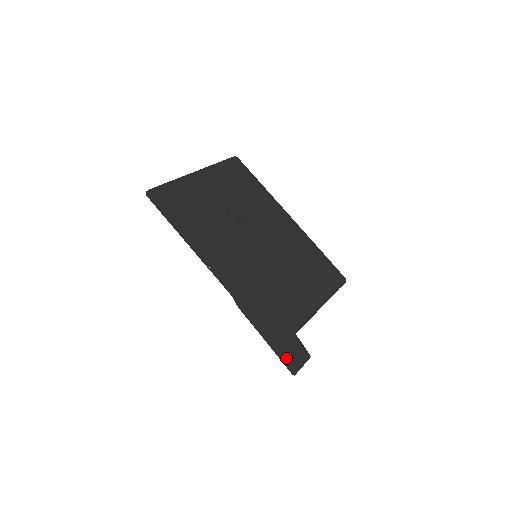
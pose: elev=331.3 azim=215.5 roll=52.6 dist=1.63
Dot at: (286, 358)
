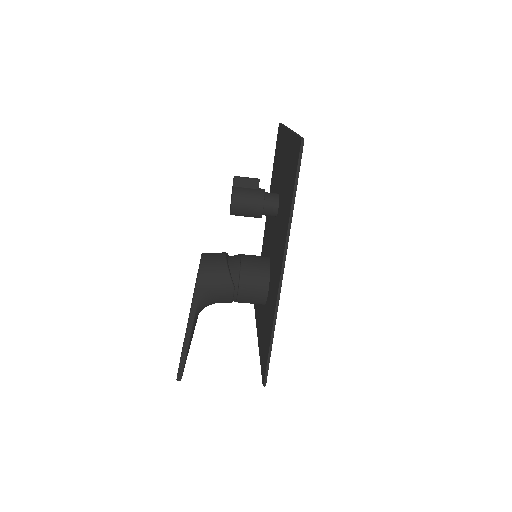
Dot at: occluded
